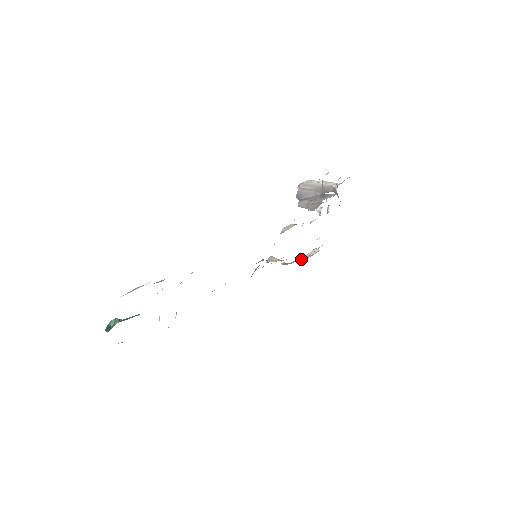
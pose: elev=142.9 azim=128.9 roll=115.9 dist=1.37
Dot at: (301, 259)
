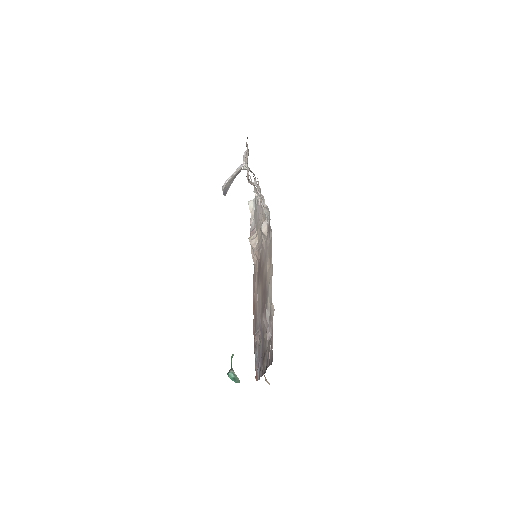
Dot at: (253, 219)
